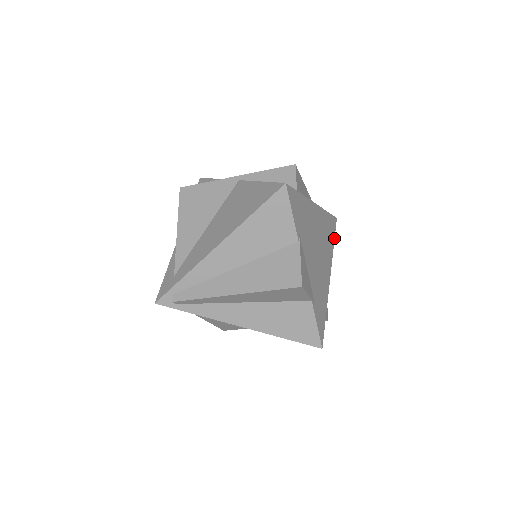
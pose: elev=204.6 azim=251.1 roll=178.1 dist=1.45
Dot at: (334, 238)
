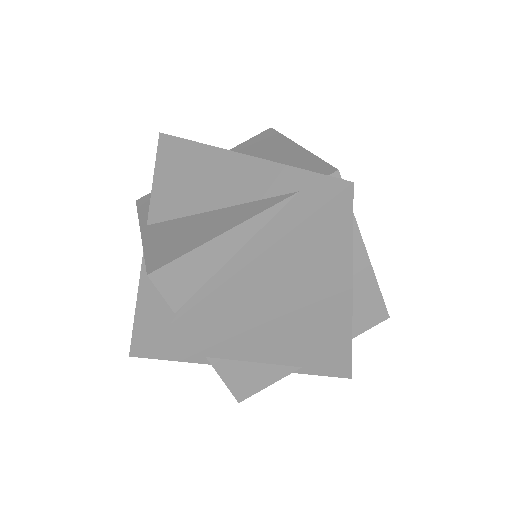
Dot at: (351, 230)
